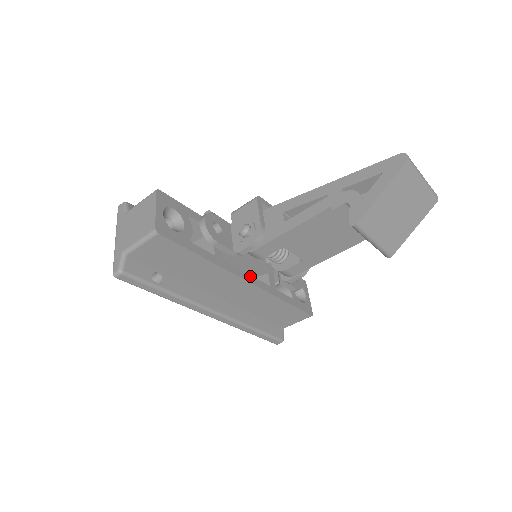
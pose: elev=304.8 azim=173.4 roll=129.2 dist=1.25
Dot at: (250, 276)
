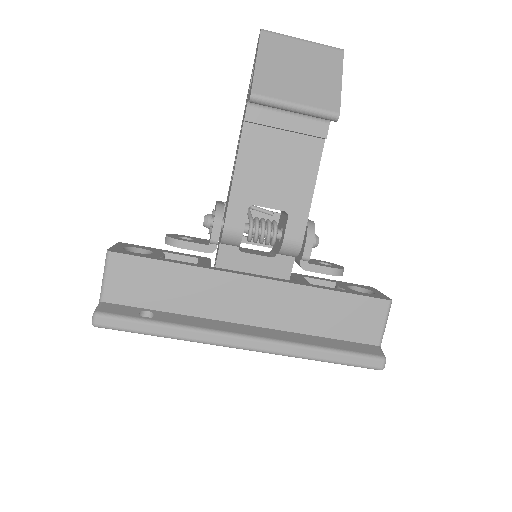
Dot at: (259, 275)
